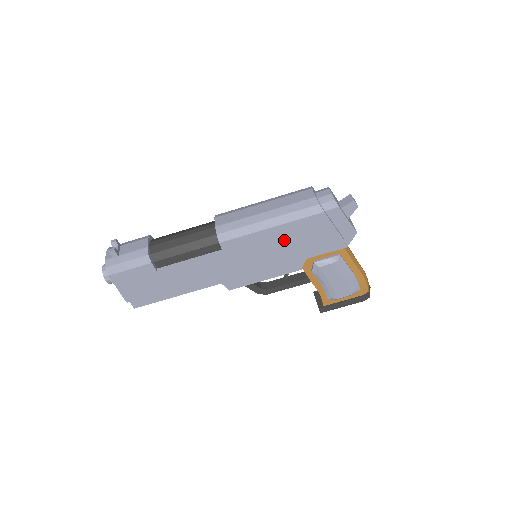
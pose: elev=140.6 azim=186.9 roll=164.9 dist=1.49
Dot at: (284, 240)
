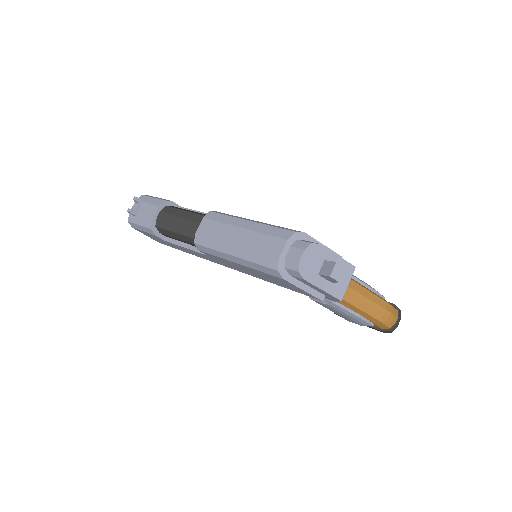
Dot at: (257, 274)
